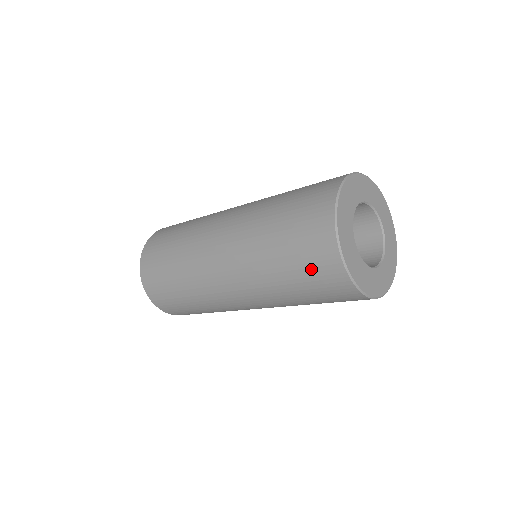
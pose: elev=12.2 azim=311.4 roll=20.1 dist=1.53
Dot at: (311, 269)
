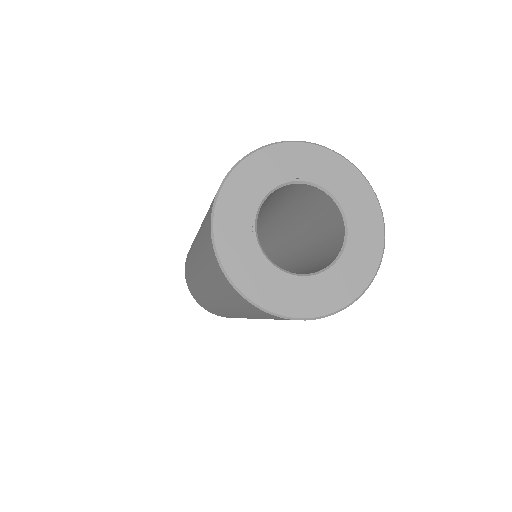
Dot at: (248, 309)
